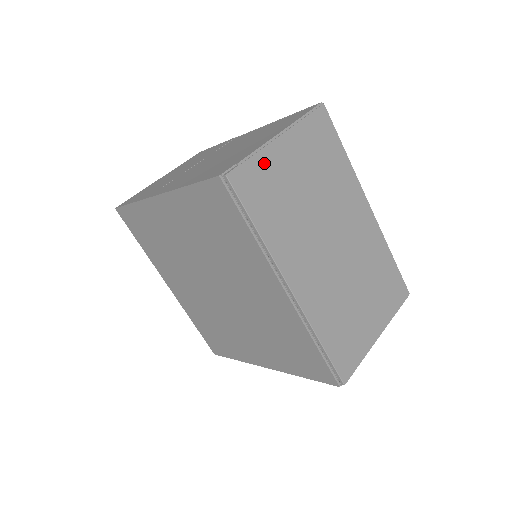
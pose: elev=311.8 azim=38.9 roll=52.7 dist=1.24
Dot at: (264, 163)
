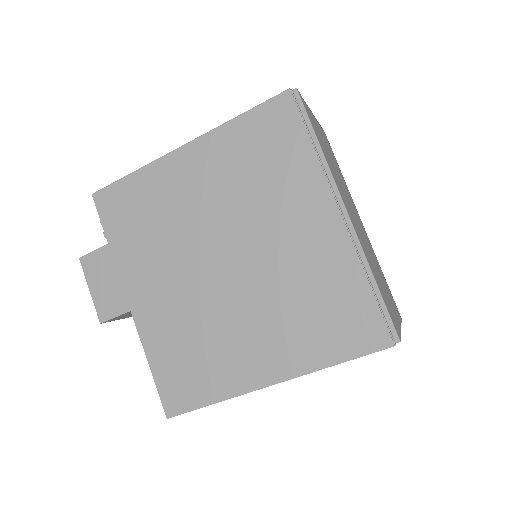
Dot at: (310, 114)
